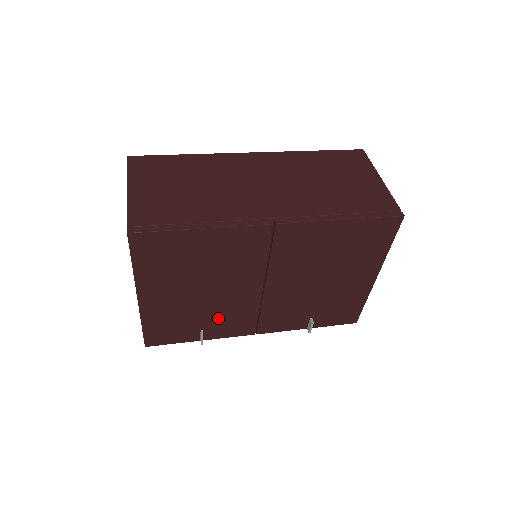
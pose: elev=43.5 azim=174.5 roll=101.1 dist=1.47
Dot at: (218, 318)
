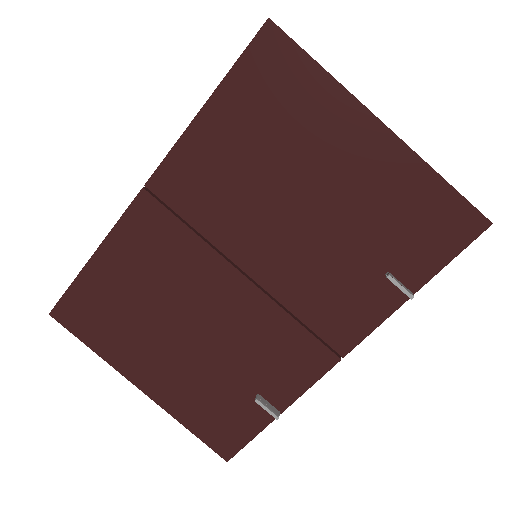
Dot at: (254, 363)
